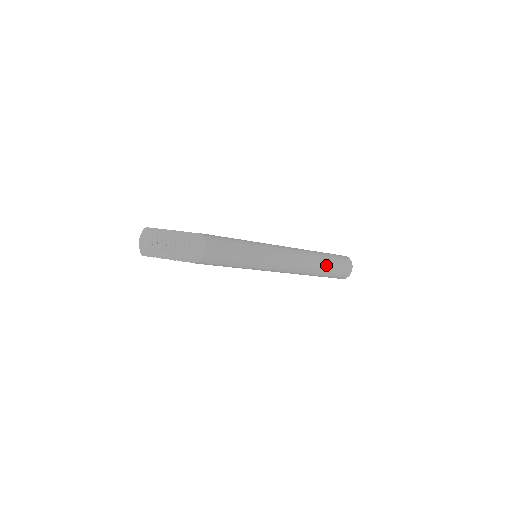
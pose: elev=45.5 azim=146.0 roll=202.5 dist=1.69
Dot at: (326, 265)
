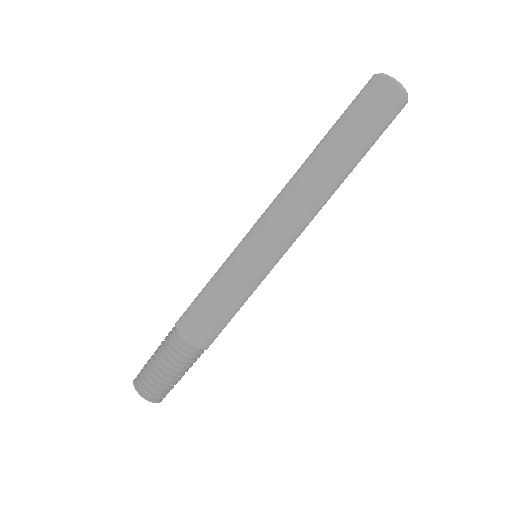
Dot at: (353, 150)
